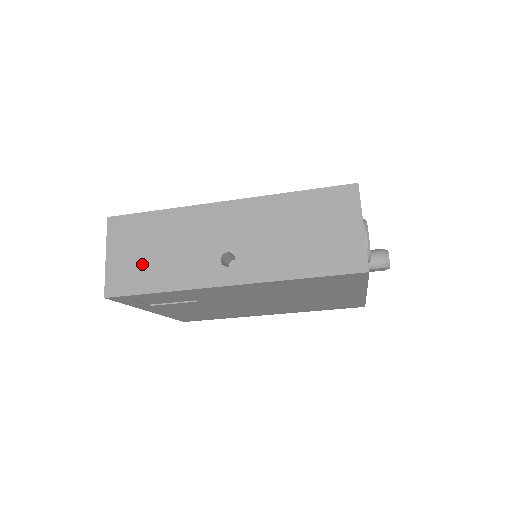
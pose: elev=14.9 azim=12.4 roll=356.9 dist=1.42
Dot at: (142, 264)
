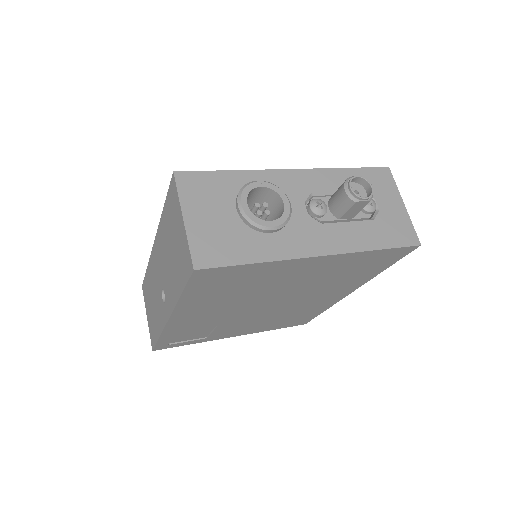
Dot at: (152, 318)
